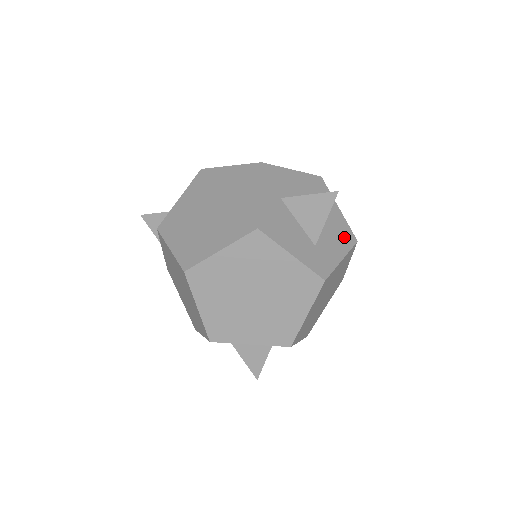
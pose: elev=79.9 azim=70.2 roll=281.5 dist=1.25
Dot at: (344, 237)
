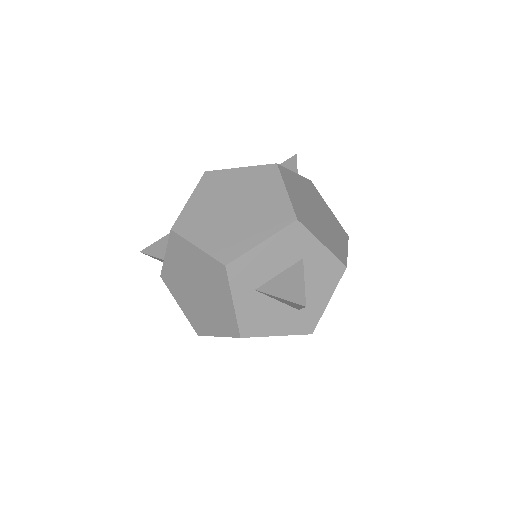
Dot at: (330, 275)
